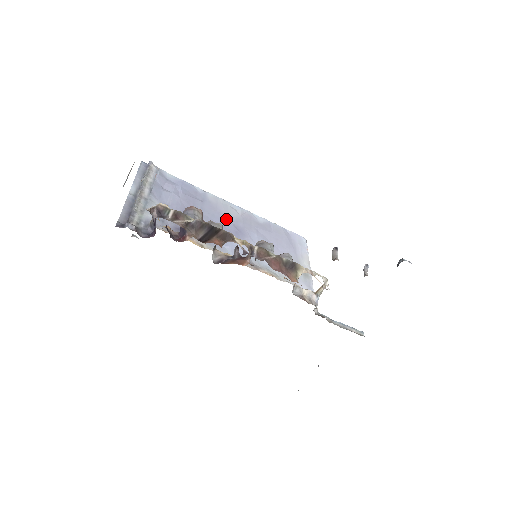
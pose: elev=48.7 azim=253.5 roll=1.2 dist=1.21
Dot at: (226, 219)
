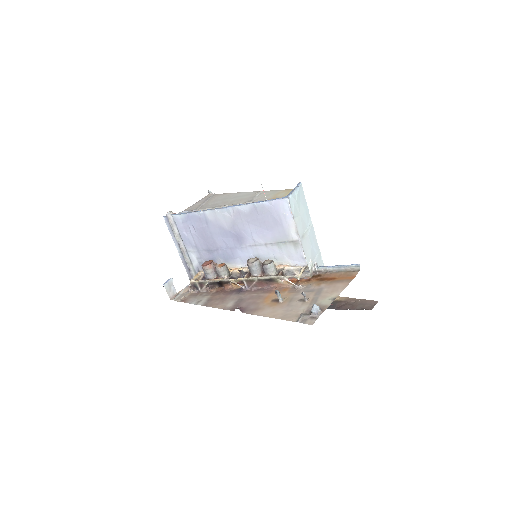
Dot at: (227, 230)
